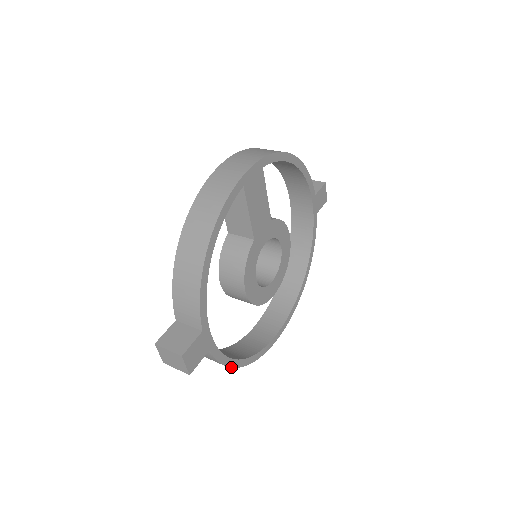
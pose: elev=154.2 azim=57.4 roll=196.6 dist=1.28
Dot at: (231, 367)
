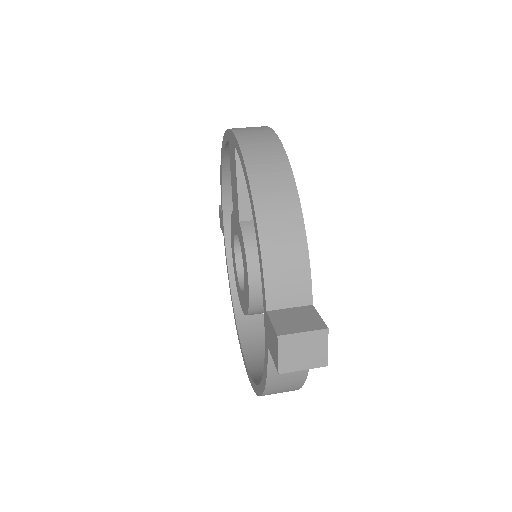
Dot at: occluded
